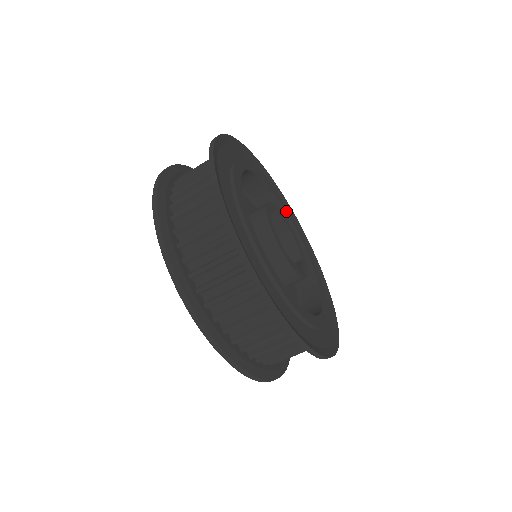
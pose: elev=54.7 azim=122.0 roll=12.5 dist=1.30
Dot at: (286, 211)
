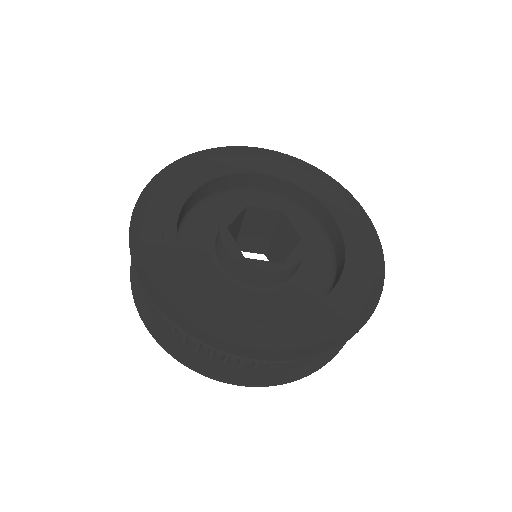
Dot at: (215, 178)
